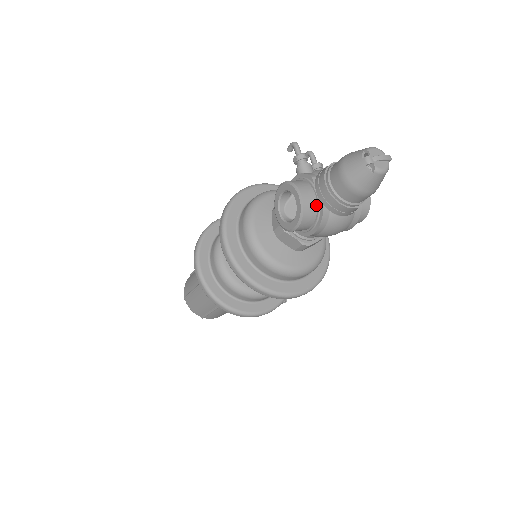
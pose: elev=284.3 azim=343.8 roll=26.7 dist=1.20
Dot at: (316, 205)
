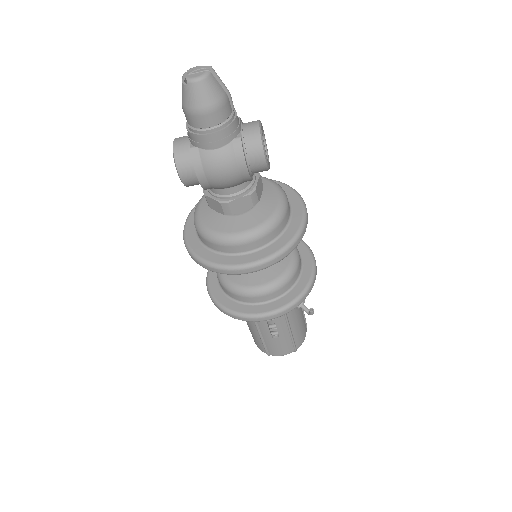
Dot at: (188, 148)
